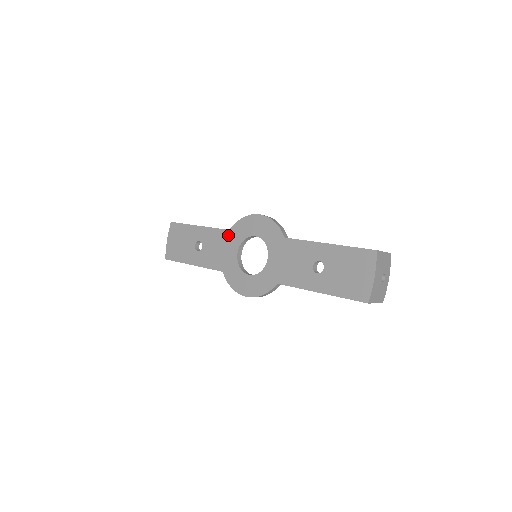
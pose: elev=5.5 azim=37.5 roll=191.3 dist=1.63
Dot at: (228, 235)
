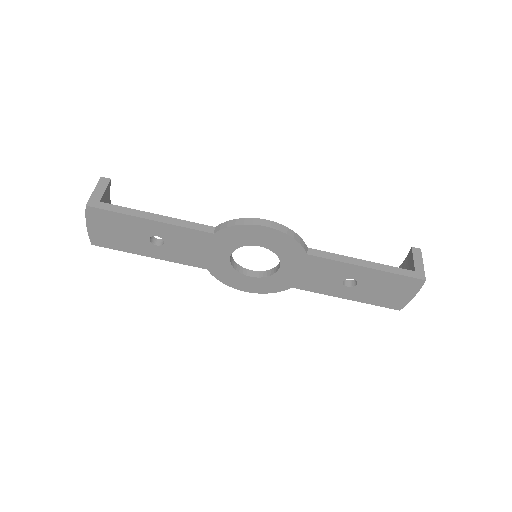
Dot at: (212, 239)
